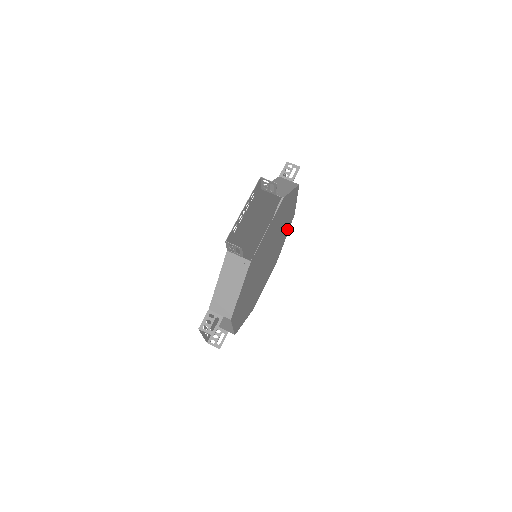
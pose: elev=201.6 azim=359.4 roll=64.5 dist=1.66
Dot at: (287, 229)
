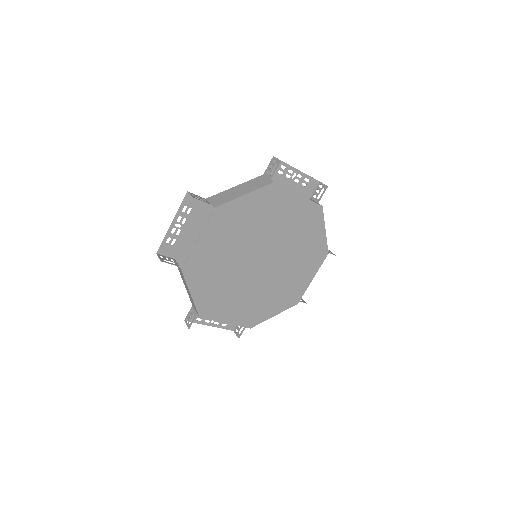
Dot at: (285, 301)
